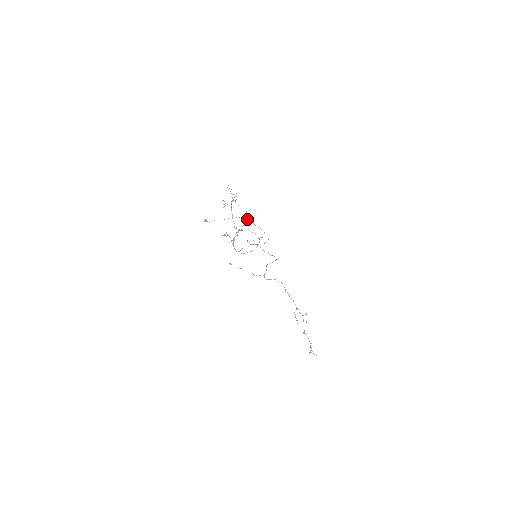
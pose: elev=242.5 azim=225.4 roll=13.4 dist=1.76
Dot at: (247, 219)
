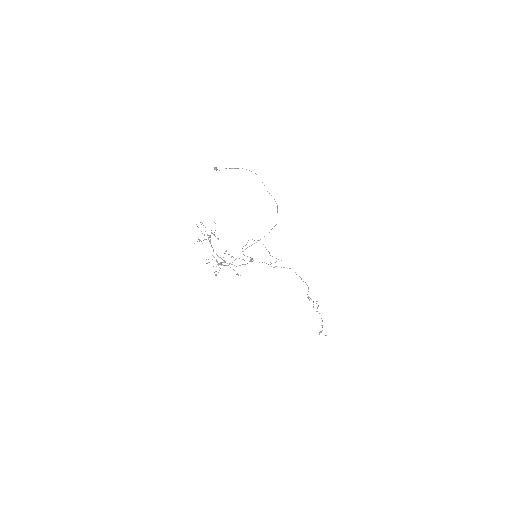
Dot at: occluded
